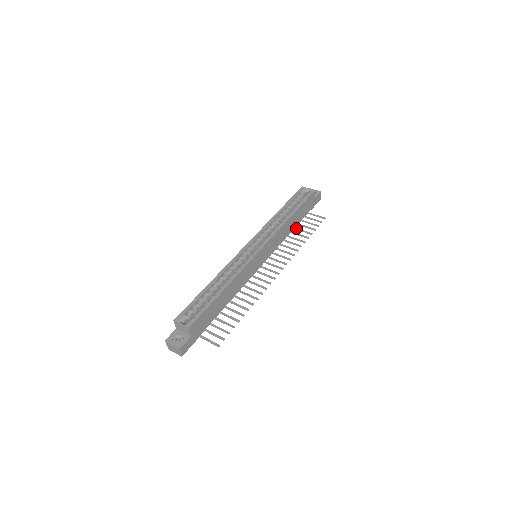
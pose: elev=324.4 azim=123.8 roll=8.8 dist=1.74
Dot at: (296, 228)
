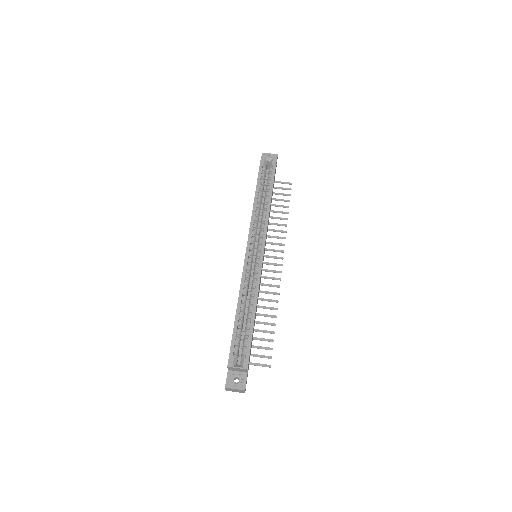
Dot at: occluded
